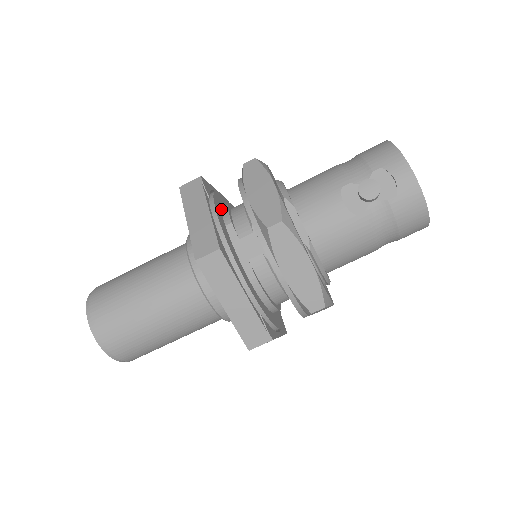
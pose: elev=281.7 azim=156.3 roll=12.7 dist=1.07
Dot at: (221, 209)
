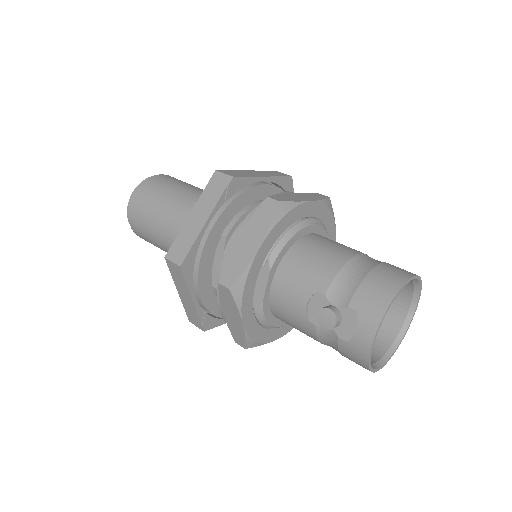
Dot at: (237, 212)
